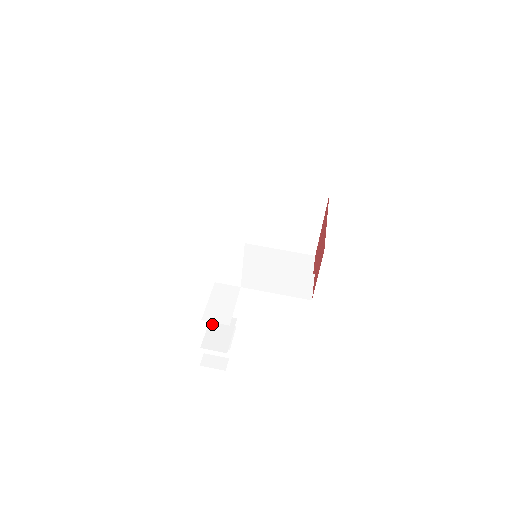
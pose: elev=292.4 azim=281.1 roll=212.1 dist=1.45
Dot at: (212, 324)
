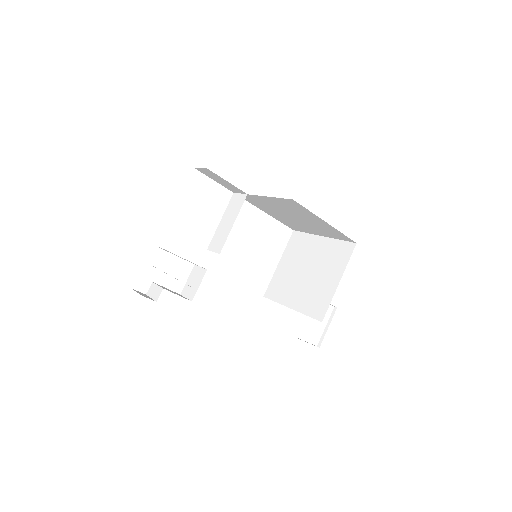
Dot at: (175, 278)
